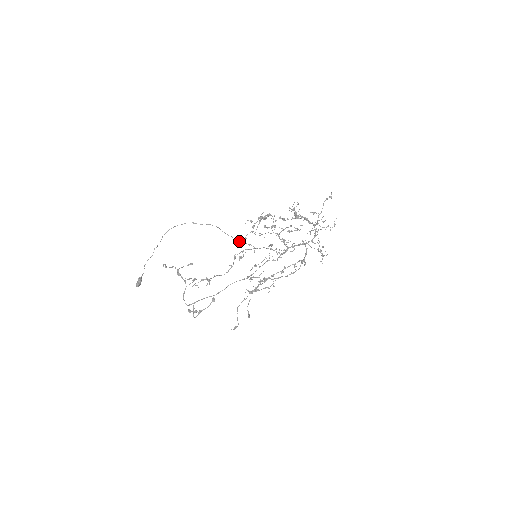
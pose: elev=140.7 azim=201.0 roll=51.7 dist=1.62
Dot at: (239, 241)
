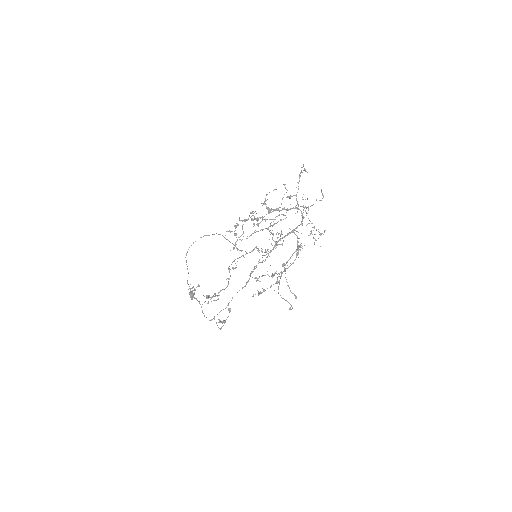
Dot at: occluded
